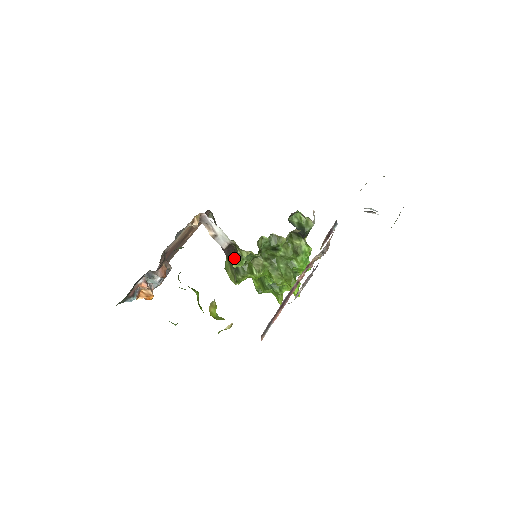
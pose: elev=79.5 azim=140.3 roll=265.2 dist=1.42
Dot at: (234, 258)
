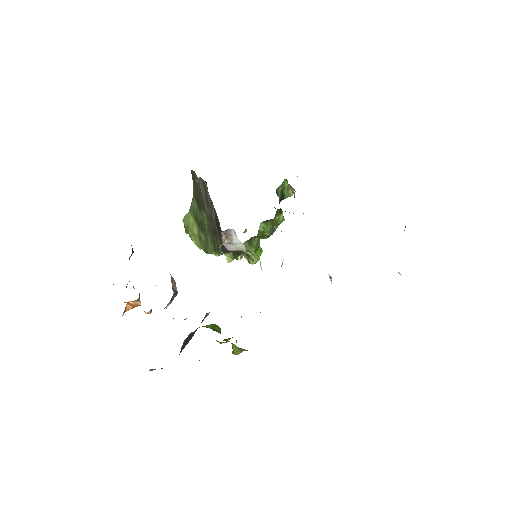
Dot at: (232, 255)
